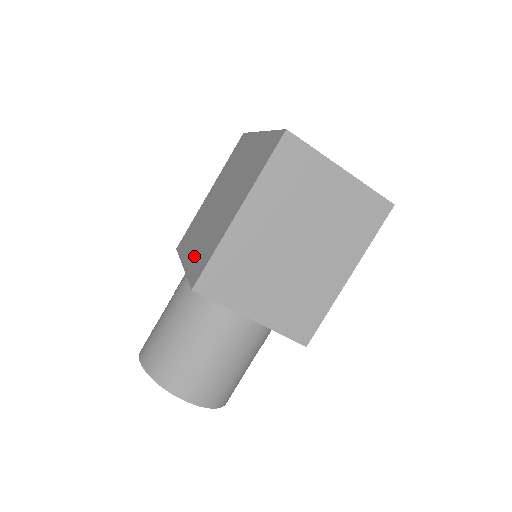
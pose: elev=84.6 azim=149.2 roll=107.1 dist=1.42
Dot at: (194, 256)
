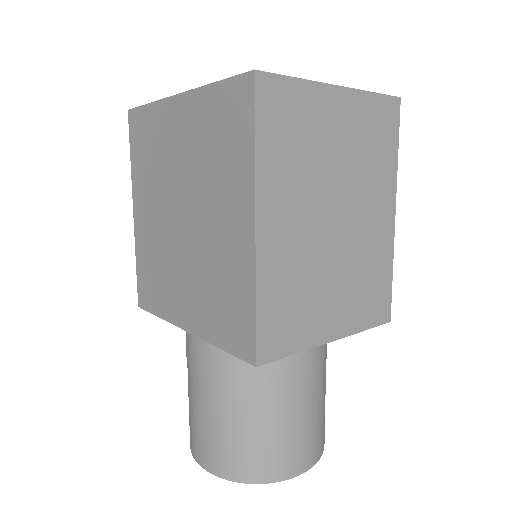
Dot at: (203, 313)
